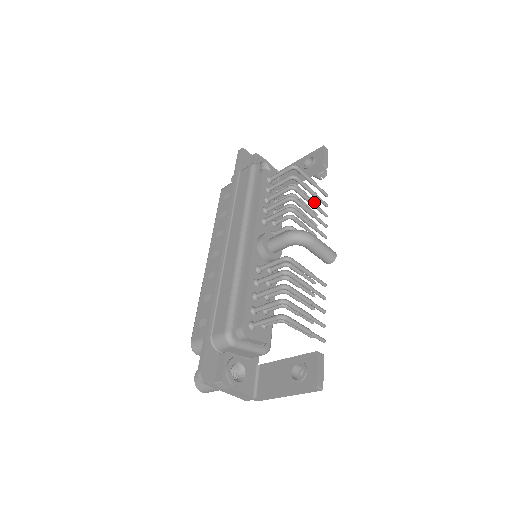
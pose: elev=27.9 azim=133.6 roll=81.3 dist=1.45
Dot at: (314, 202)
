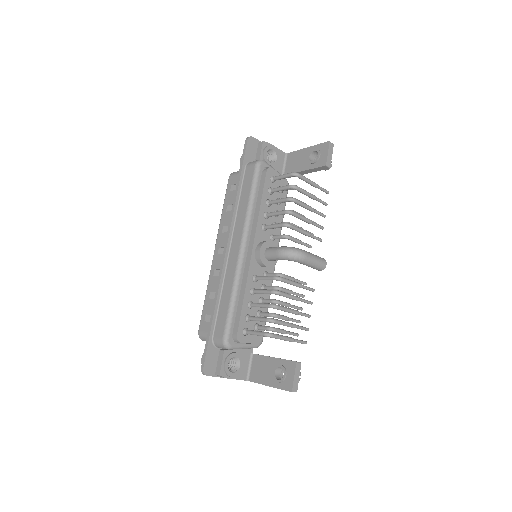
Dot at: (312, 208)
